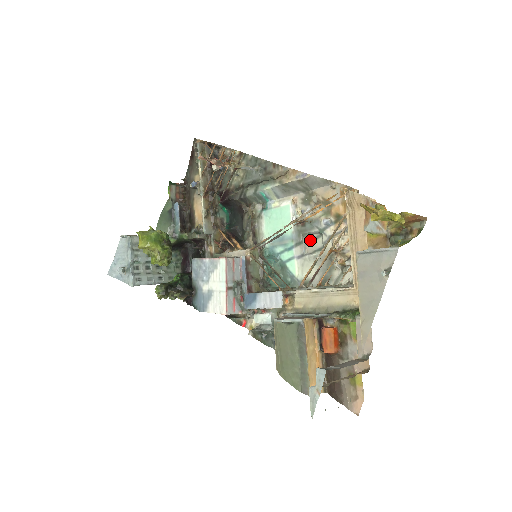
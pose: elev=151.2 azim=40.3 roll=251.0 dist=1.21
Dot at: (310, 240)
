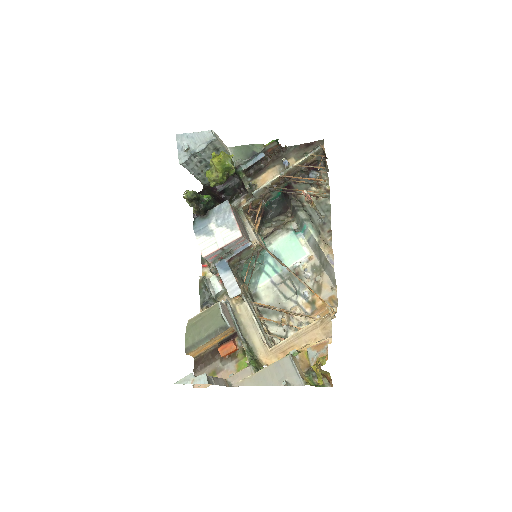
Dot at: (288, 285)
